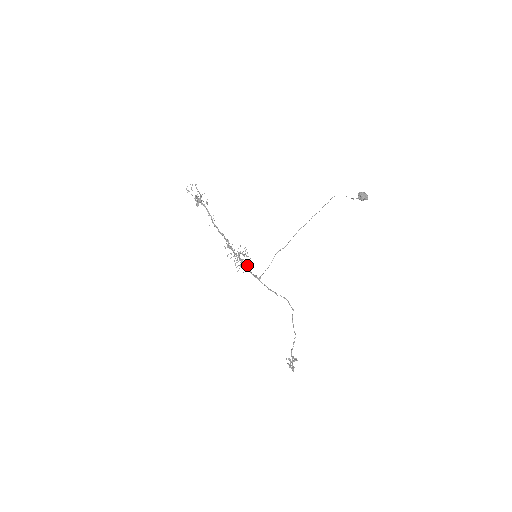
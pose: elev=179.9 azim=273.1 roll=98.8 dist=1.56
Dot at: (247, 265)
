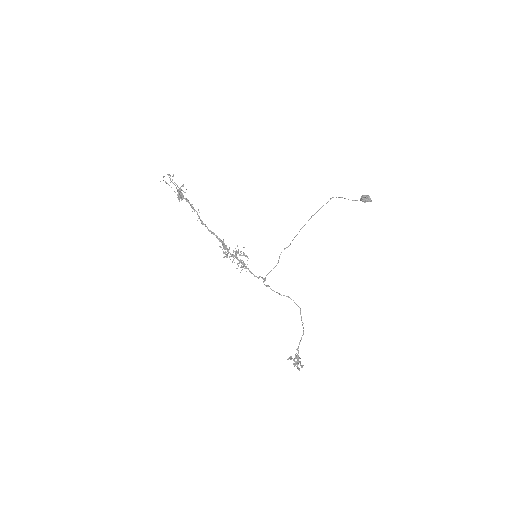
Dot at: (246, 266)
